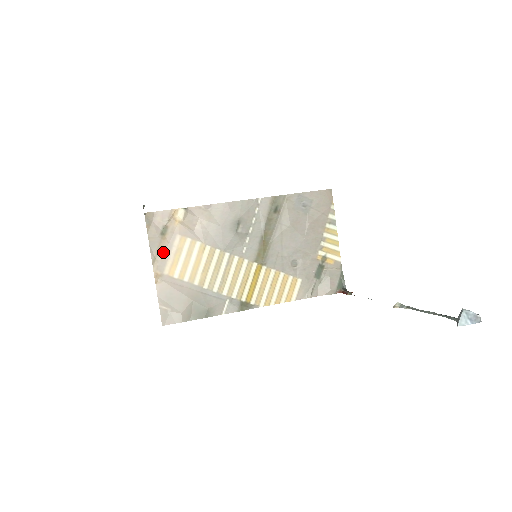
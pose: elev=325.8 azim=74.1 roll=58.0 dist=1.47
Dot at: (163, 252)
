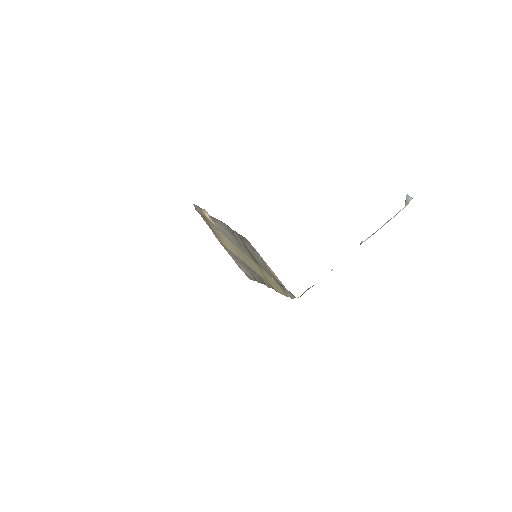
Dot at: (213, 231)
